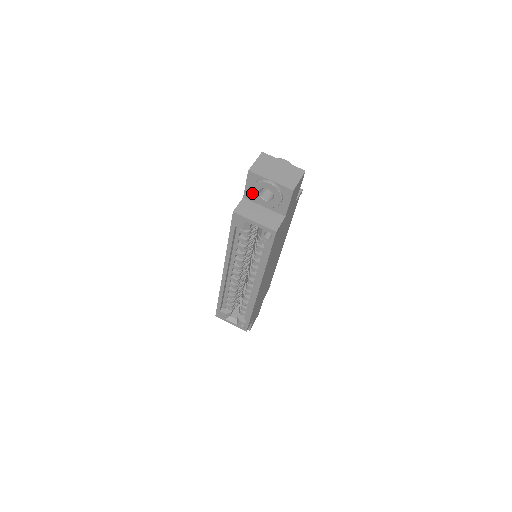
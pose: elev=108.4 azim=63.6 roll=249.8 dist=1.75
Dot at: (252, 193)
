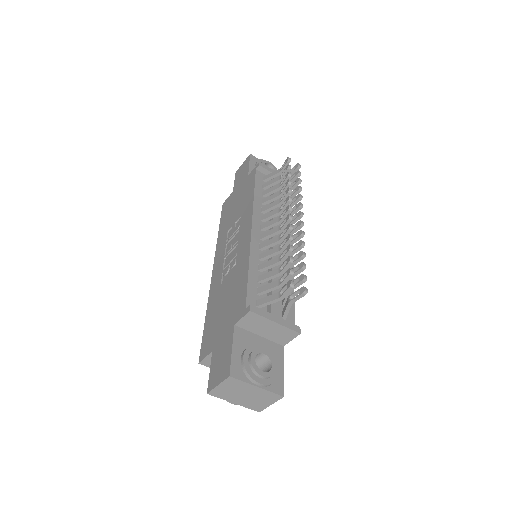
Dot at: occluded
